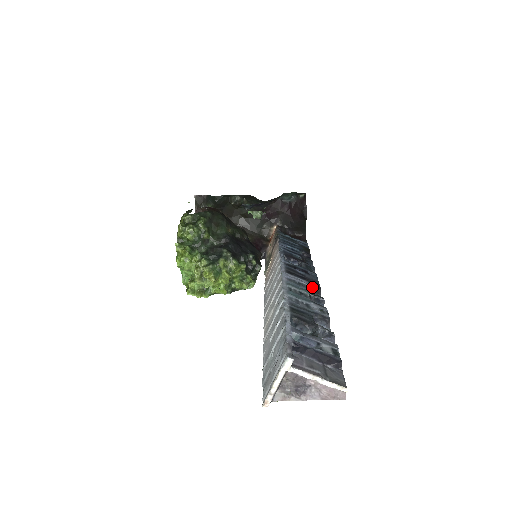
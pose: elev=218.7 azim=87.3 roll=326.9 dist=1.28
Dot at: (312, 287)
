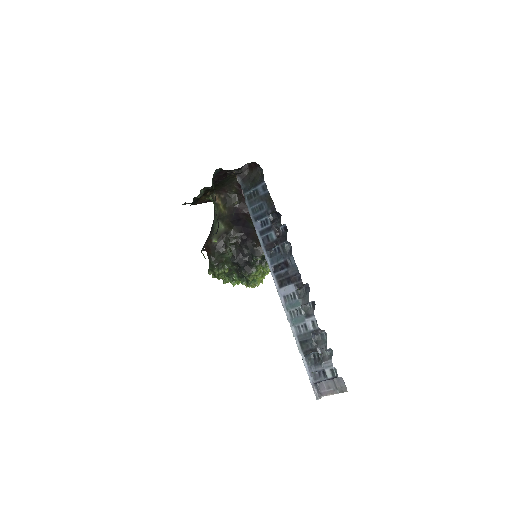
Dot at: (298, 288)
